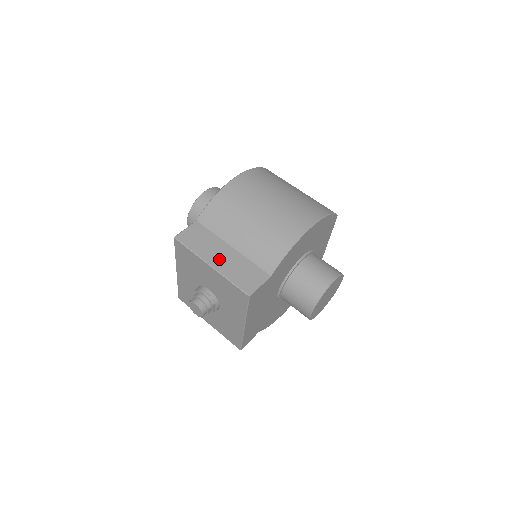
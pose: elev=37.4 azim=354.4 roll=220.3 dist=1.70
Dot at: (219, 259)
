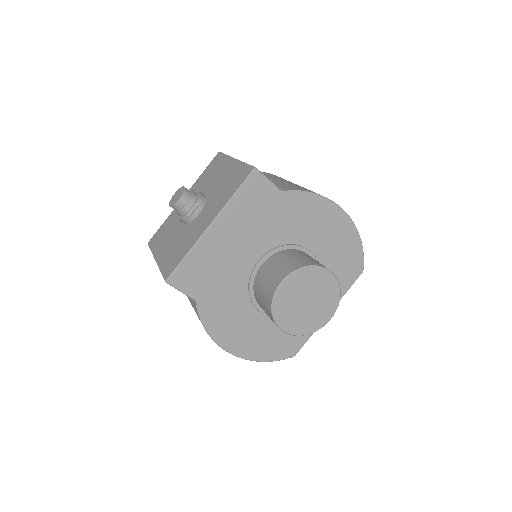
Dot at: occluded
